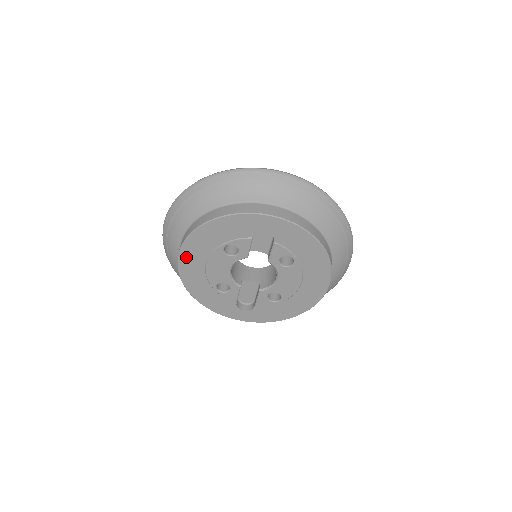
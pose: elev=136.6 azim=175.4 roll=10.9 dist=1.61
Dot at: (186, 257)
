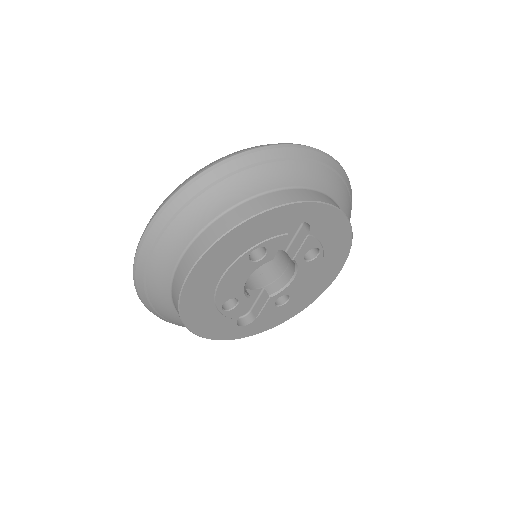
Dot at: (197, 276)
